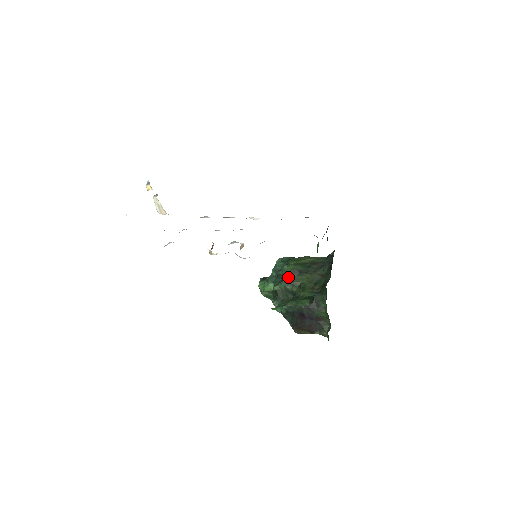
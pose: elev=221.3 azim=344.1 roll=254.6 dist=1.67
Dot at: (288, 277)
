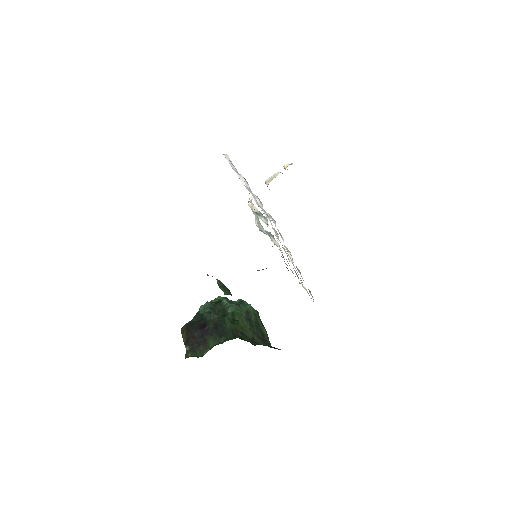
Dot at: (240, 308)
